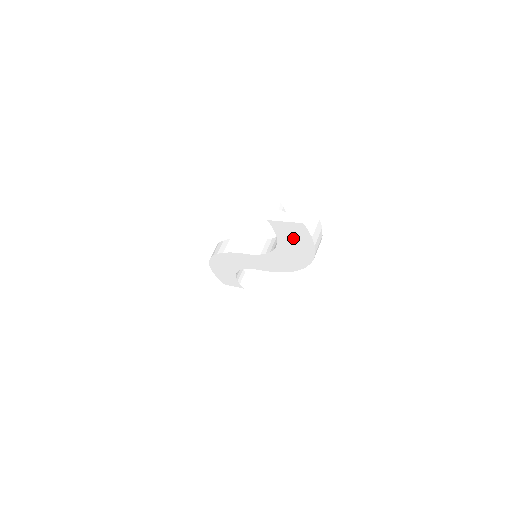
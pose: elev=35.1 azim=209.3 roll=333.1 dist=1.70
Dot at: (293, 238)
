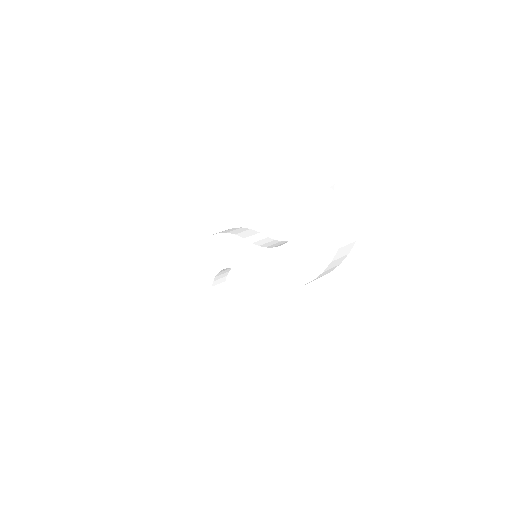
Dot at: (321, 228)
